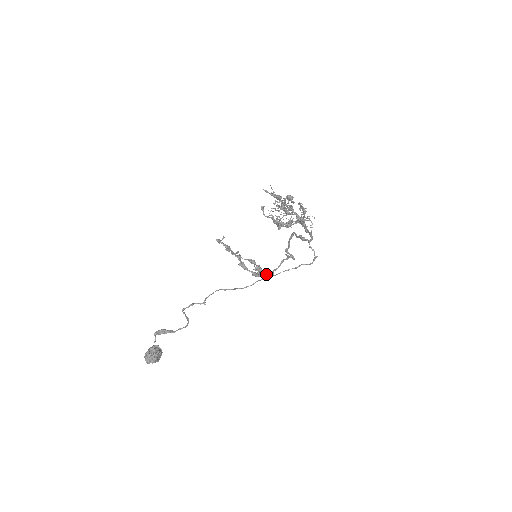
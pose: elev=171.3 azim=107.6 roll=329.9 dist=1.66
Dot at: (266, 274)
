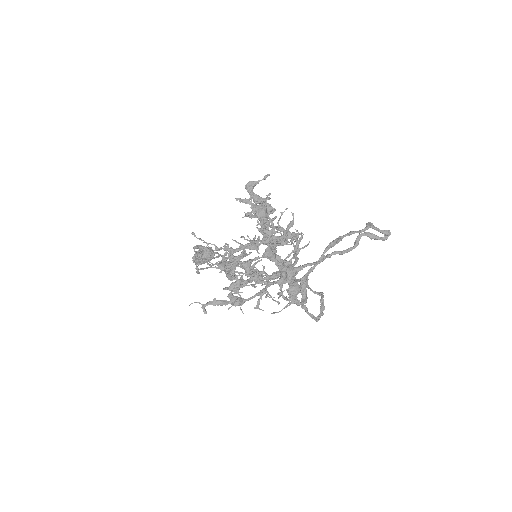
Dot at: (270, 280)
